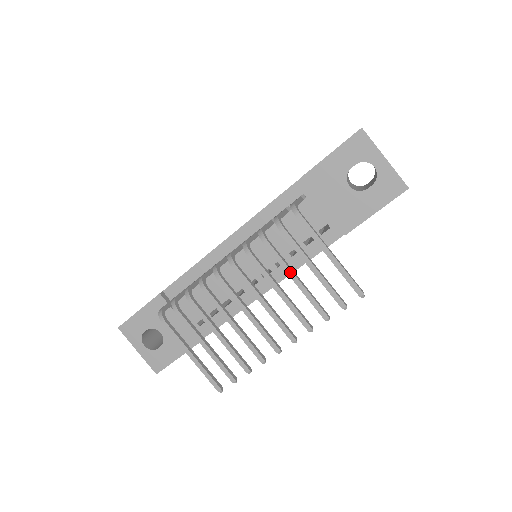
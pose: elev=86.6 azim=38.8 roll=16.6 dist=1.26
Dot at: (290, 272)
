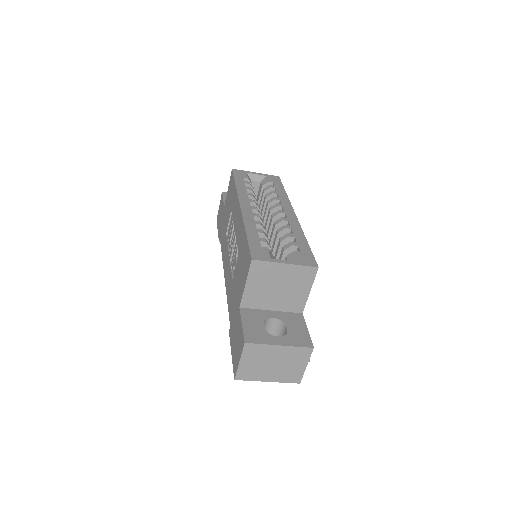
Dot at: occluded
